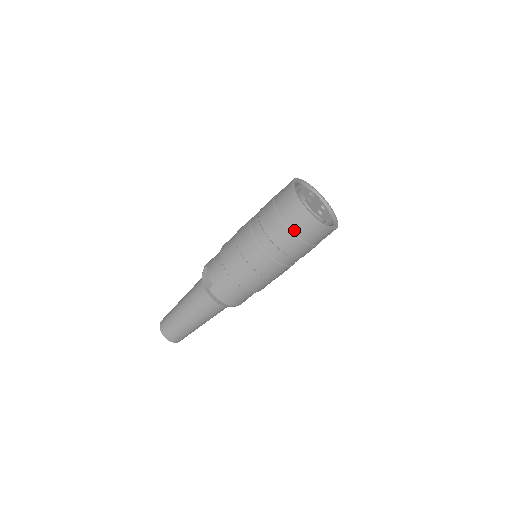
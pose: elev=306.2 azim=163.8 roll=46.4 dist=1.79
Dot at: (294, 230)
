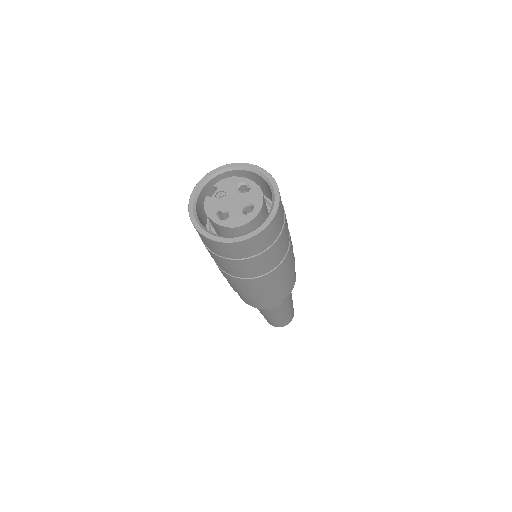
Dot at: occluded
